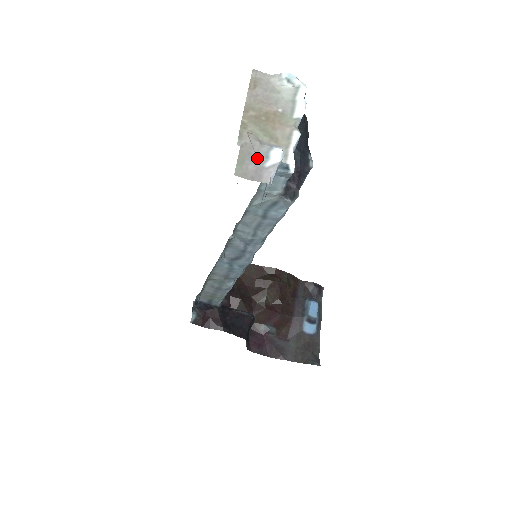
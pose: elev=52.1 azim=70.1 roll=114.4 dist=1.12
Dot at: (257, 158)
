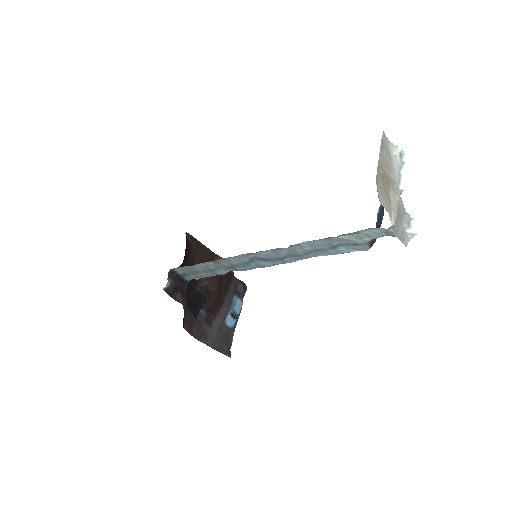
Dot at: (403, 222)
